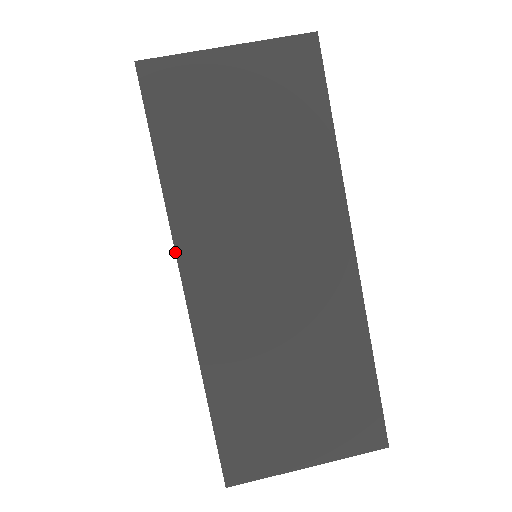
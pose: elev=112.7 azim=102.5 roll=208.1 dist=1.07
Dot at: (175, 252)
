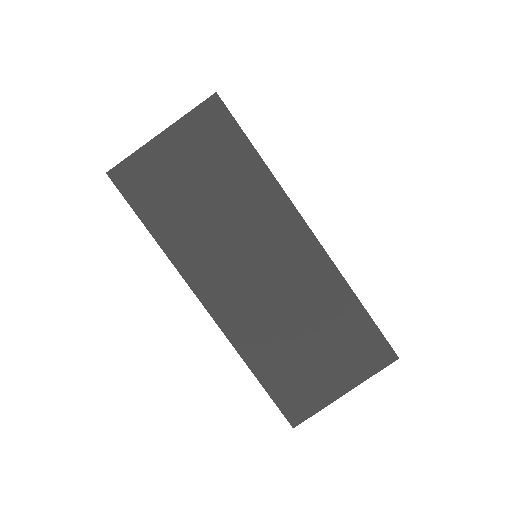
Dot at: occluded
